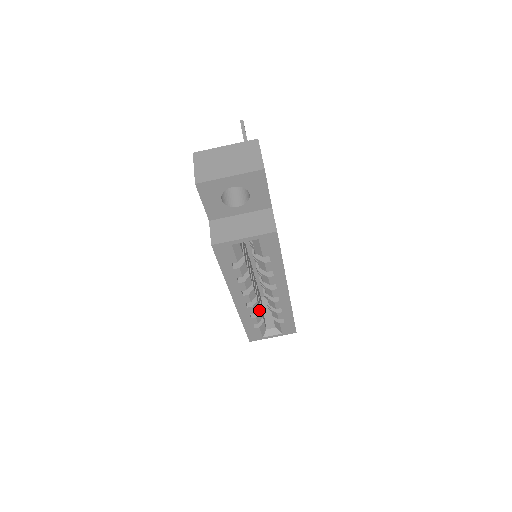
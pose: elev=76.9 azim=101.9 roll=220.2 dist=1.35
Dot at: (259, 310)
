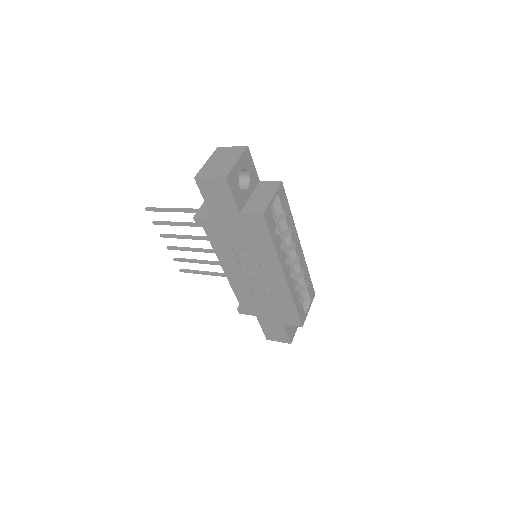
Dot at: occluded
